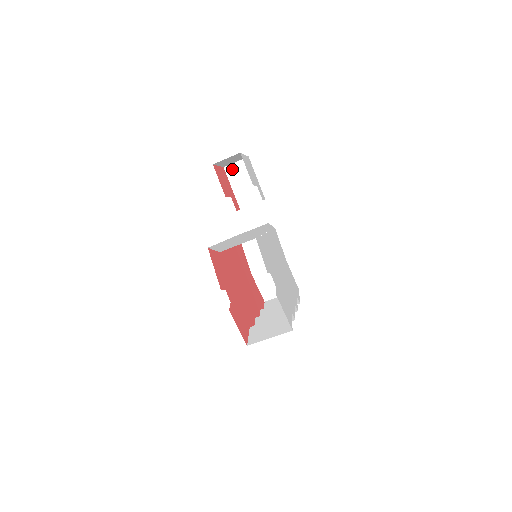
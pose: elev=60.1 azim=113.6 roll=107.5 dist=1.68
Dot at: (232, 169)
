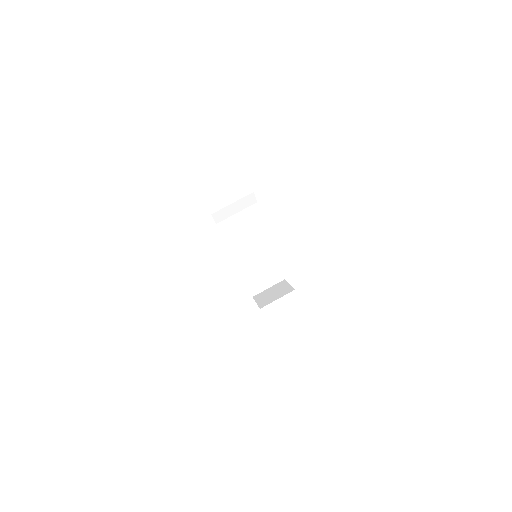
Dot at: occluded
